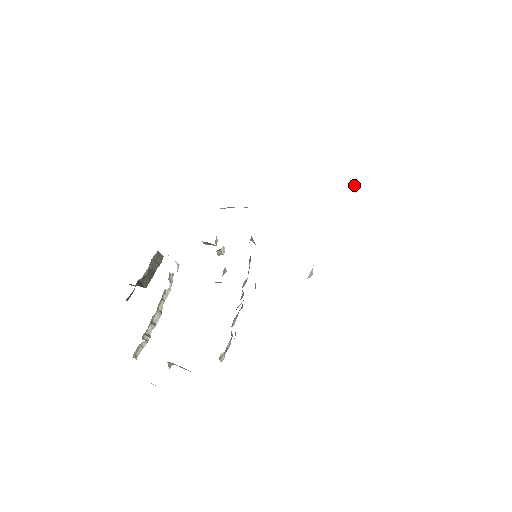
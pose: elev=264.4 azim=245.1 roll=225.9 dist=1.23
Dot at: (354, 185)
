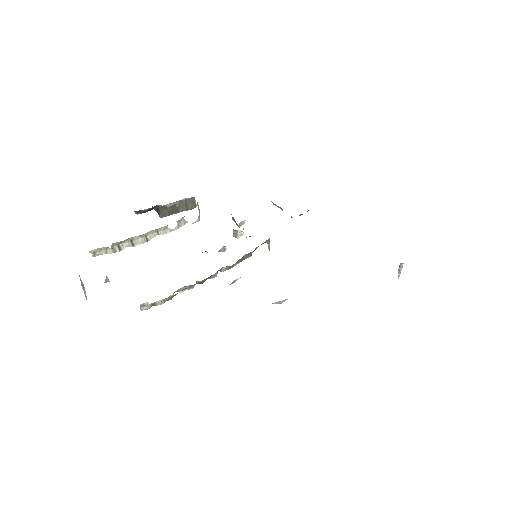
Dot at: (401, 269)
